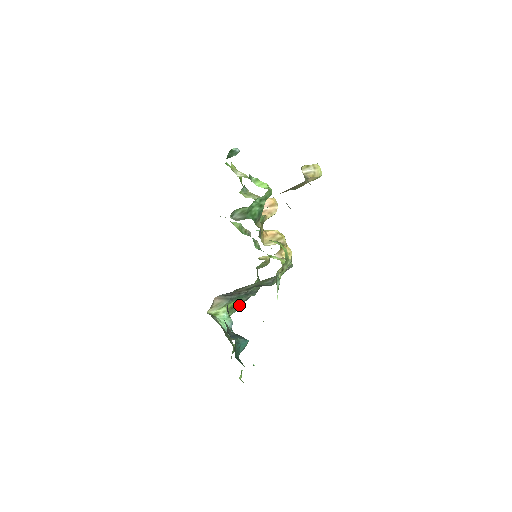
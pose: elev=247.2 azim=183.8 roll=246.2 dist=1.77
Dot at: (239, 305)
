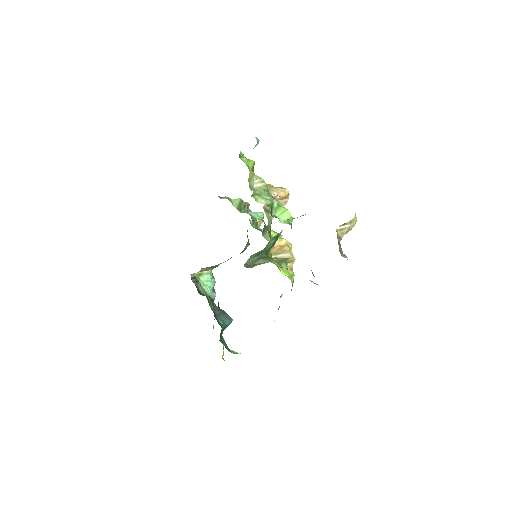
Dot at: occluded
